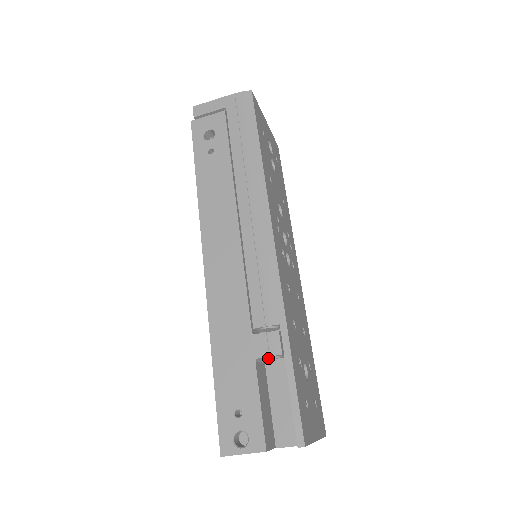
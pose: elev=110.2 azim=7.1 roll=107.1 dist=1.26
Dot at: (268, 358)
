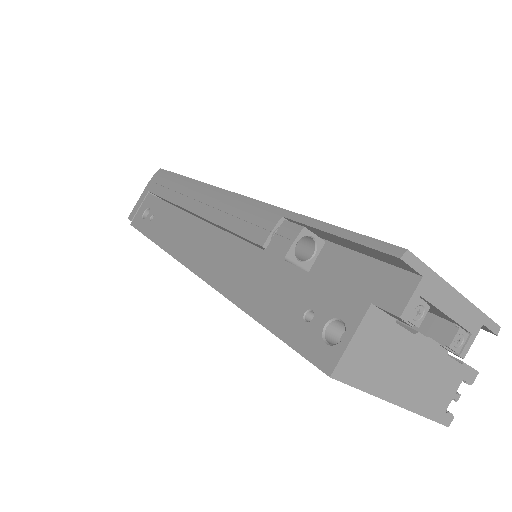
Dot at: (306, 261)
